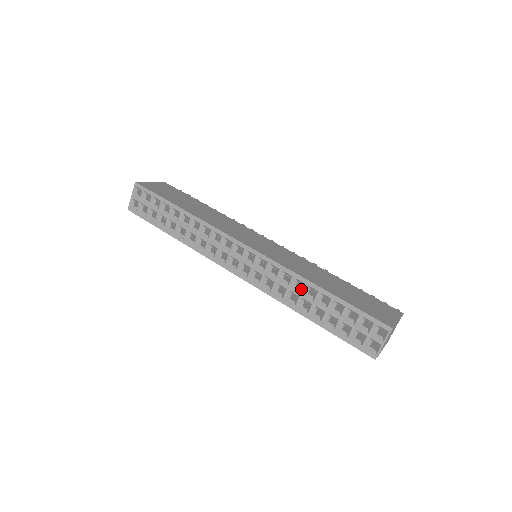
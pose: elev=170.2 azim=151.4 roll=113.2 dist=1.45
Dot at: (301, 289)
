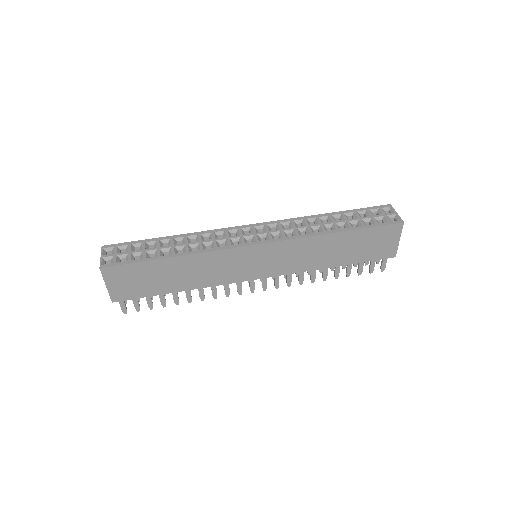
Dot at: (317, 222)
